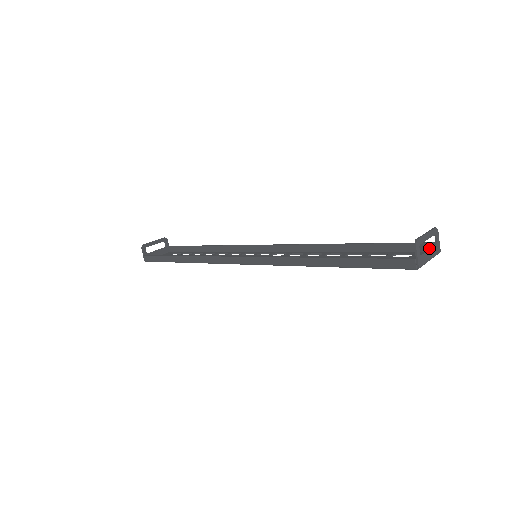
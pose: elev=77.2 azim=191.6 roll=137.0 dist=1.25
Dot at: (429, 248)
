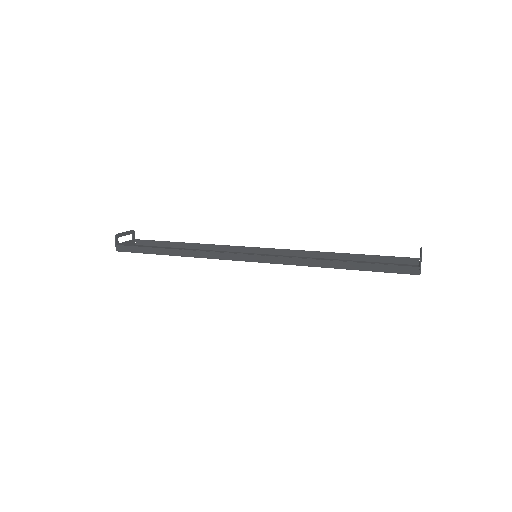
Dot at: occluded
